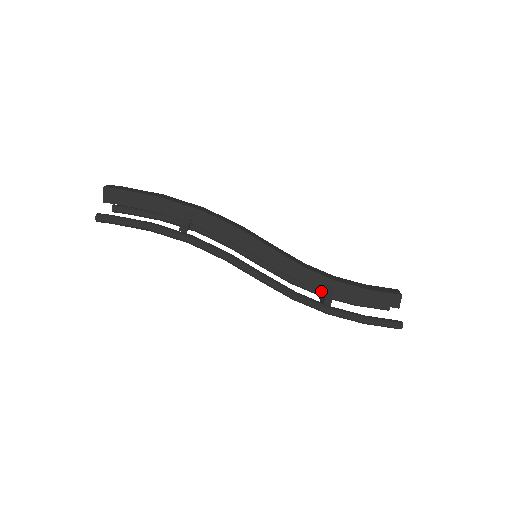
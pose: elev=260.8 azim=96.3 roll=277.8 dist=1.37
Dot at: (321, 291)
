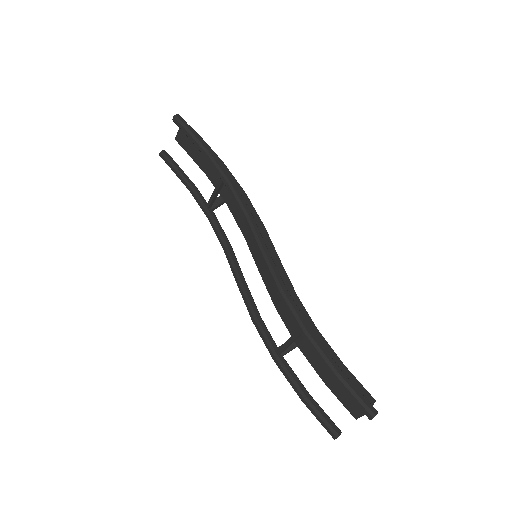
Dot at: occluded
